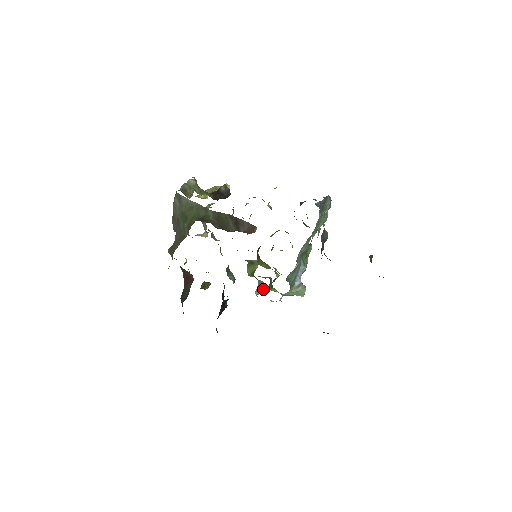
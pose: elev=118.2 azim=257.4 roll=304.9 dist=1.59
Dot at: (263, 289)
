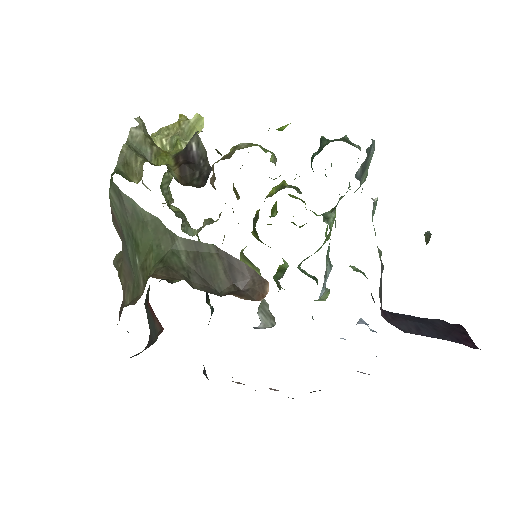
Dot at: (271, 322)
